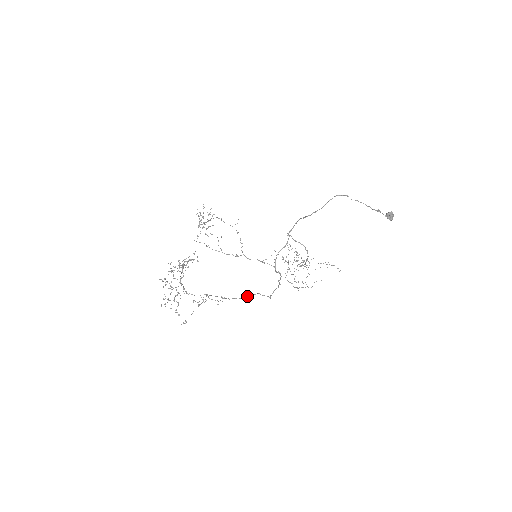
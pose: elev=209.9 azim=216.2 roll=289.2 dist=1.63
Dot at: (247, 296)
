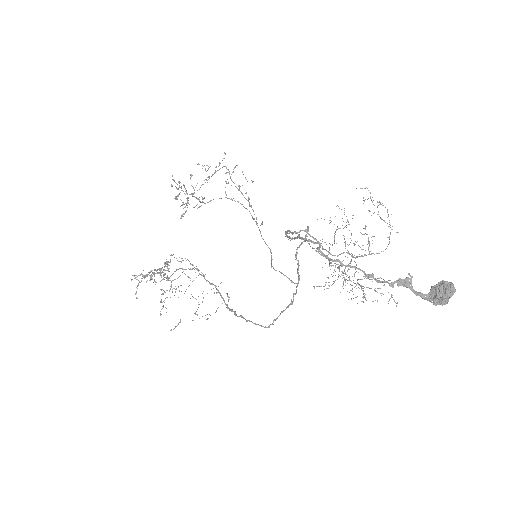
Dot at: (241, 315)
